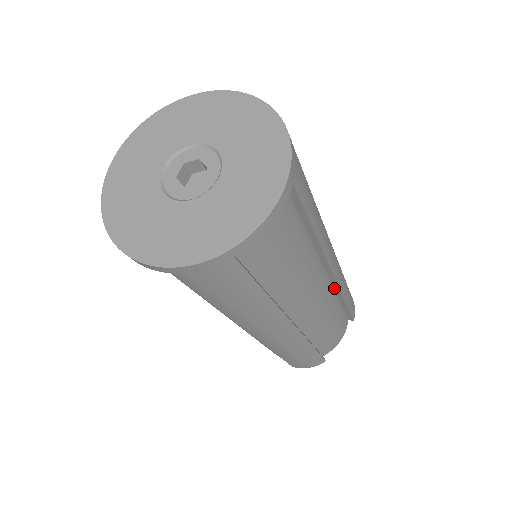
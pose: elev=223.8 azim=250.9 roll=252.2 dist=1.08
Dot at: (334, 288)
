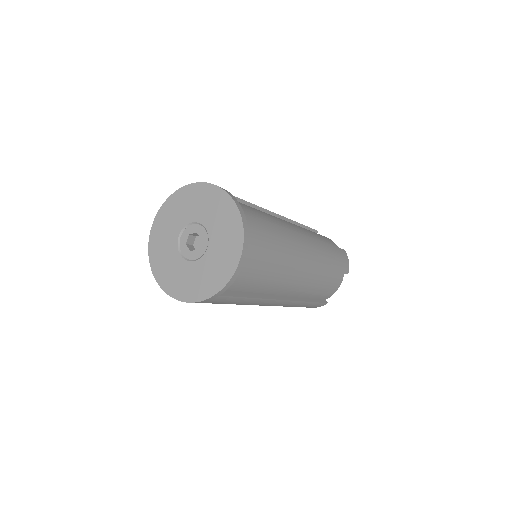
Dot at: (317, 267)
